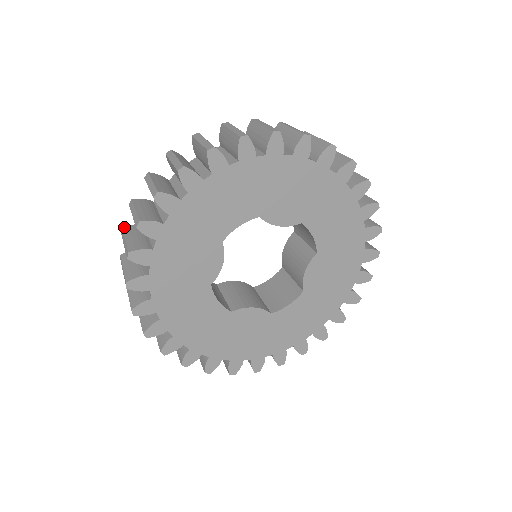
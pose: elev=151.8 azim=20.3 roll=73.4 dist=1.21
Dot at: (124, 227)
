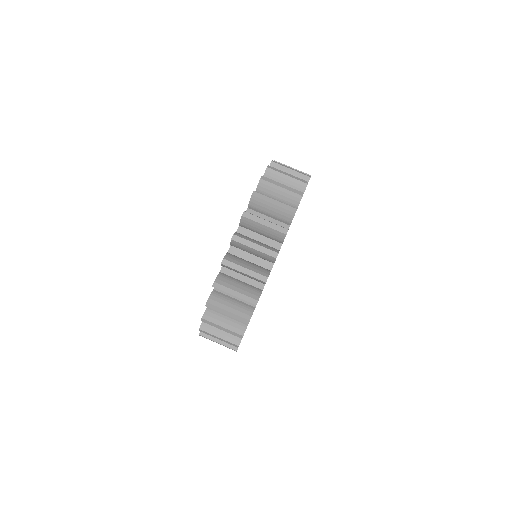
Dot at: (216, 281)
